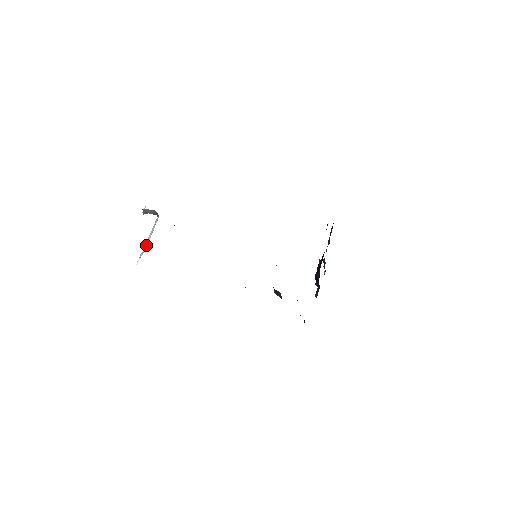
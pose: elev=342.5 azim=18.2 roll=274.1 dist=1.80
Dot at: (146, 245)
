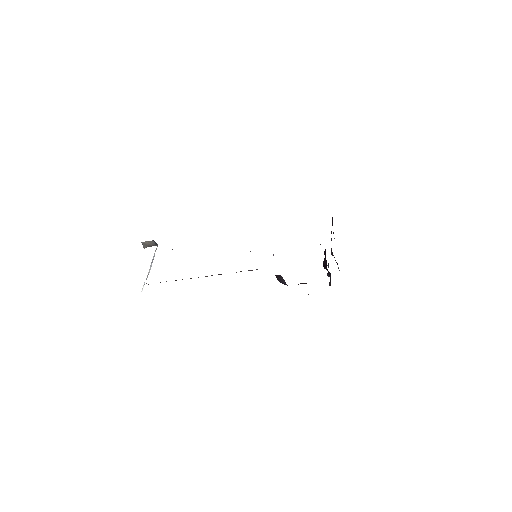
Dot at: (148, 273)
